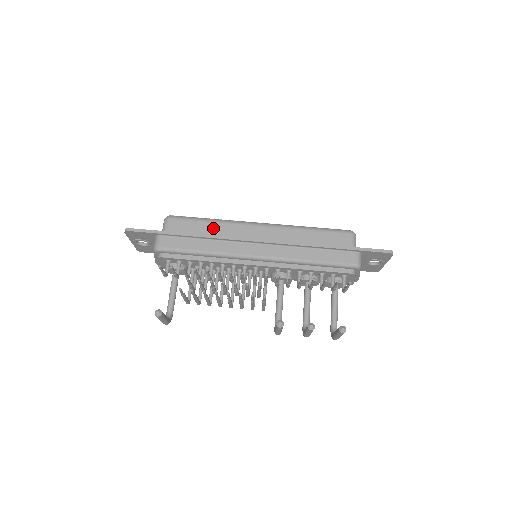
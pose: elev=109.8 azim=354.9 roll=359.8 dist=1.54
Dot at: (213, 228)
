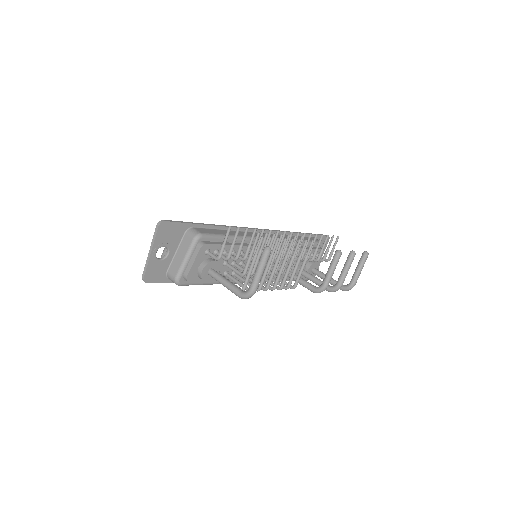
Dot at: occluded
